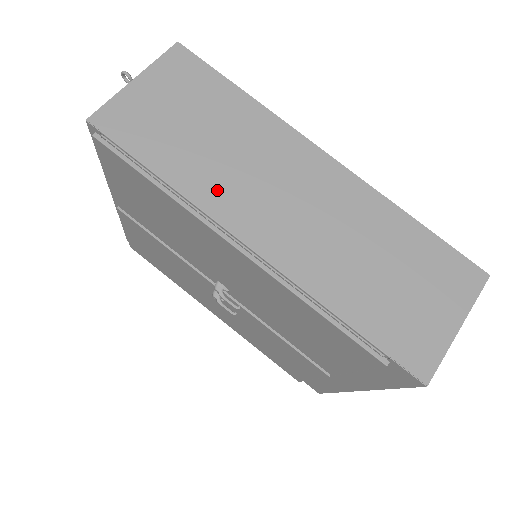
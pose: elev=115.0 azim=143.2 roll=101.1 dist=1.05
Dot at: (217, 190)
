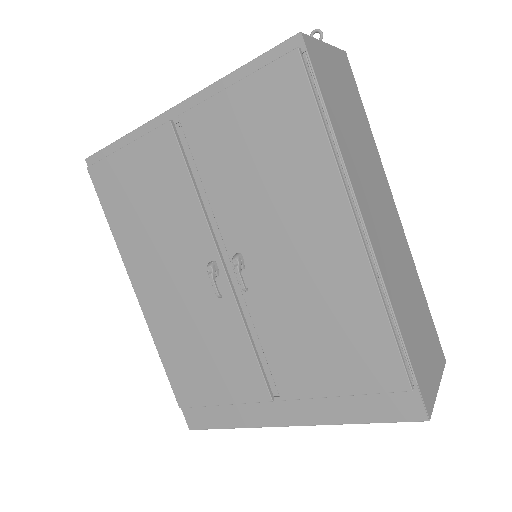
Dot at: (356, 173)
